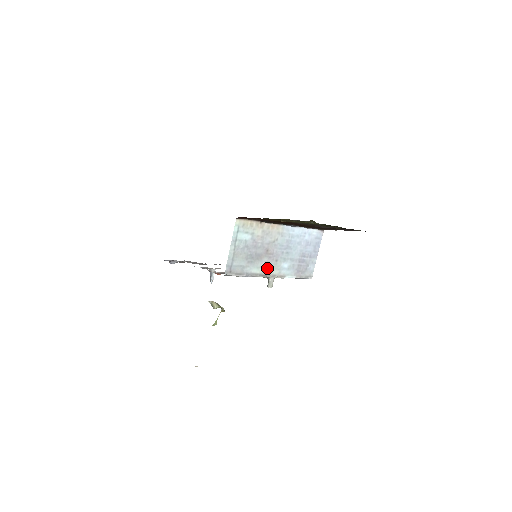
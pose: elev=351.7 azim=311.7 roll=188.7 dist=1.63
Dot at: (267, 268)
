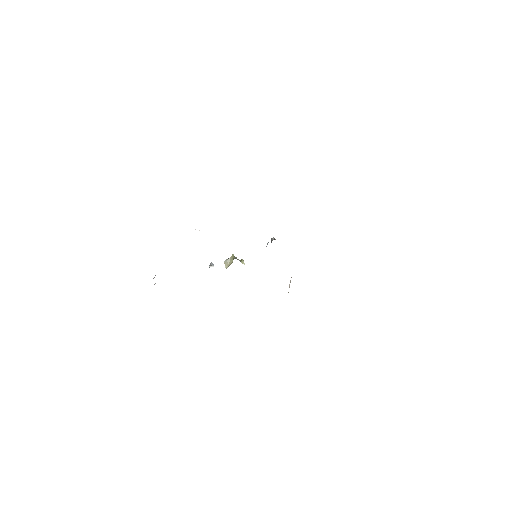
Dot at: occluded
